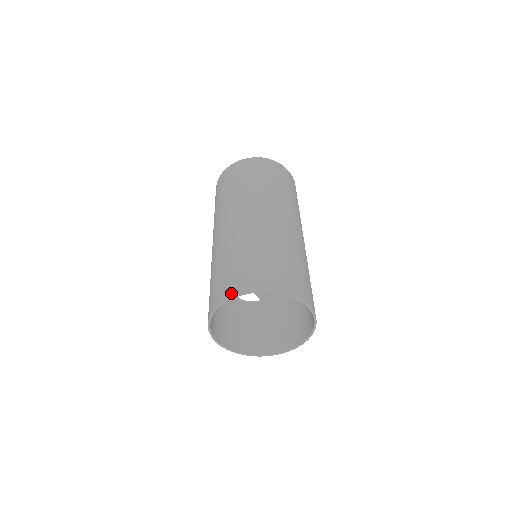
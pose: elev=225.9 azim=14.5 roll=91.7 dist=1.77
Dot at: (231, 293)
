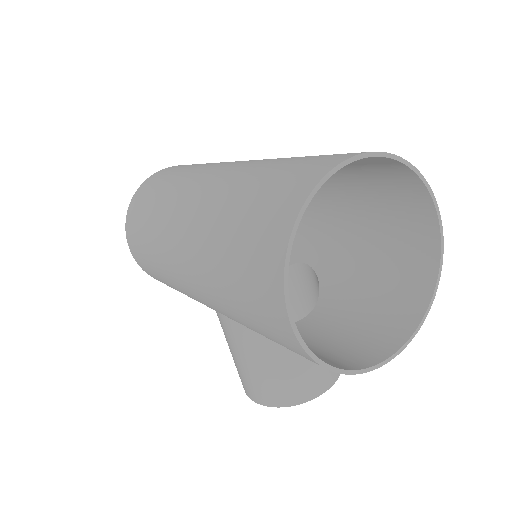
Dot at: (285, 226)
